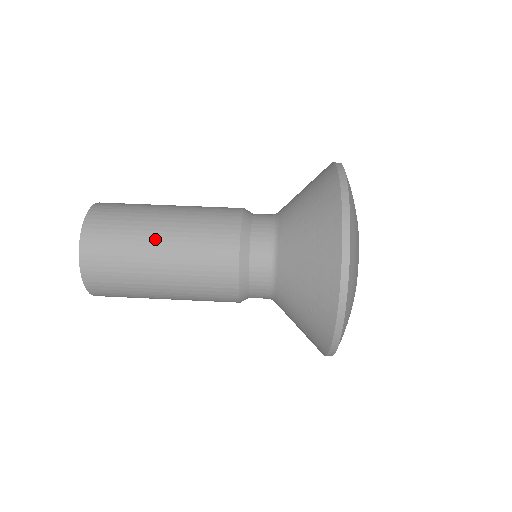
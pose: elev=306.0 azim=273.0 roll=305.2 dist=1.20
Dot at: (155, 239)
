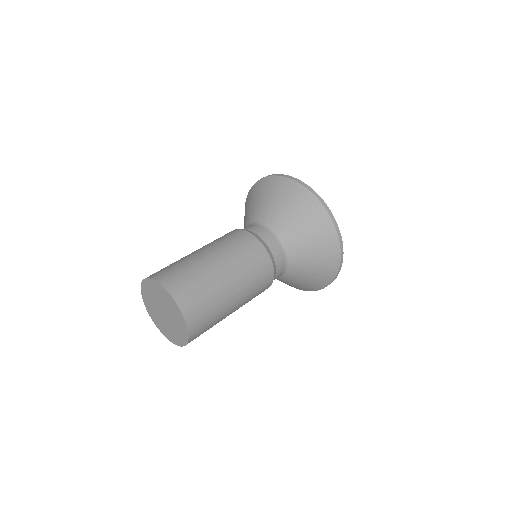
Dot at: (219, 271)
